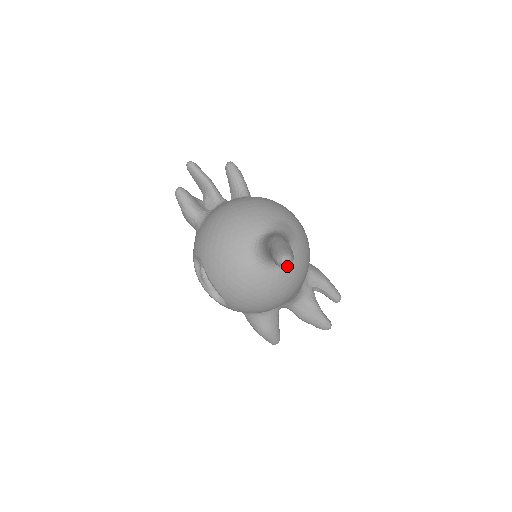
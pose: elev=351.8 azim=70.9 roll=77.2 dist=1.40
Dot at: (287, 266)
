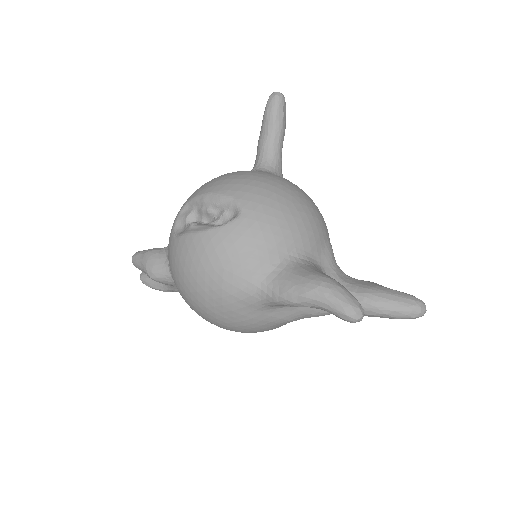
Dot at: (281, 94)
